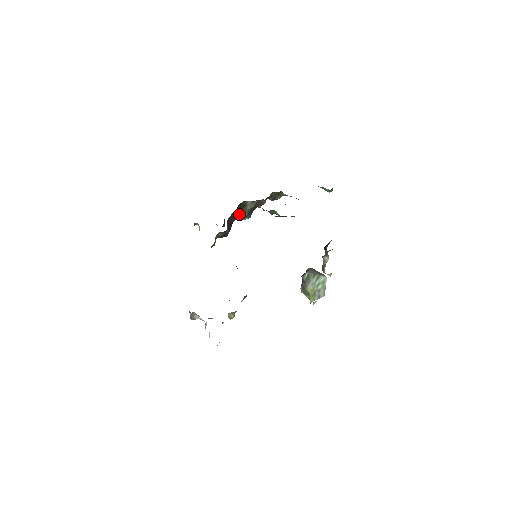
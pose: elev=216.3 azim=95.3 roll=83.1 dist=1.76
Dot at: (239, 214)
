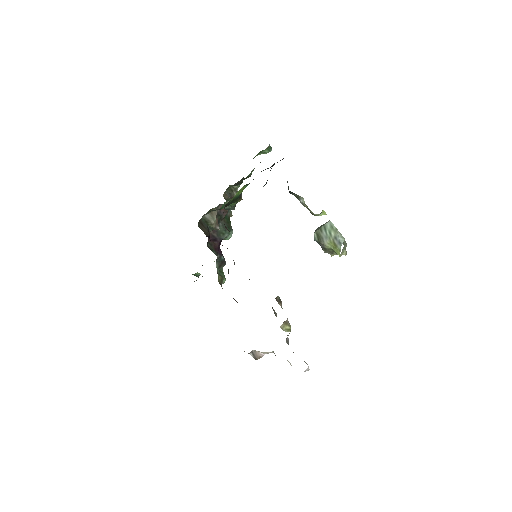
Dot at: (217, 235)
